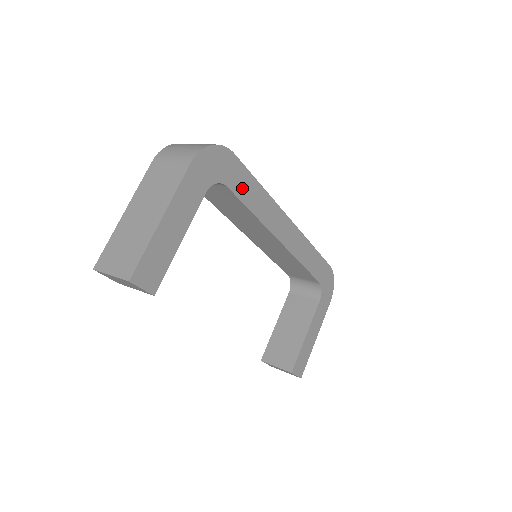
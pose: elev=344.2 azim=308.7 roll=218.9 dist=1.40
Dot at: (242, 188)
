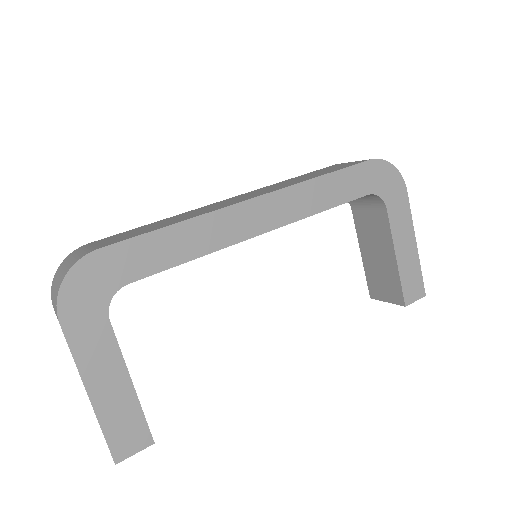
Dot at: (150, 260)
